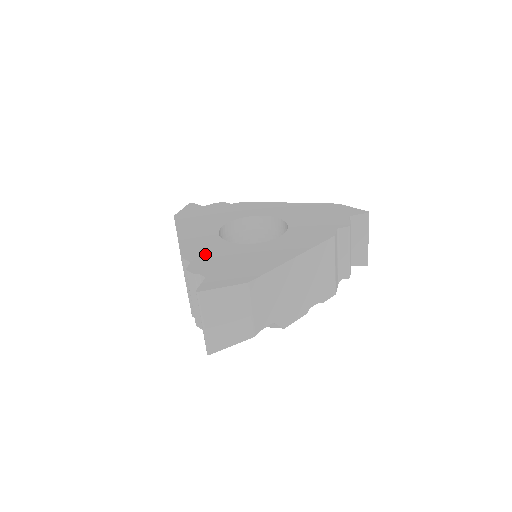
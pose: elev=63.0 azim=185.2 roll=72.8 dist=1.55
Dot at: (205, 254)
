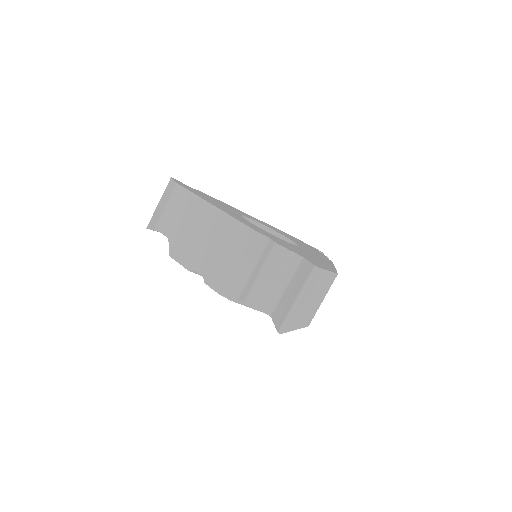
Dot at: (269, 236)
